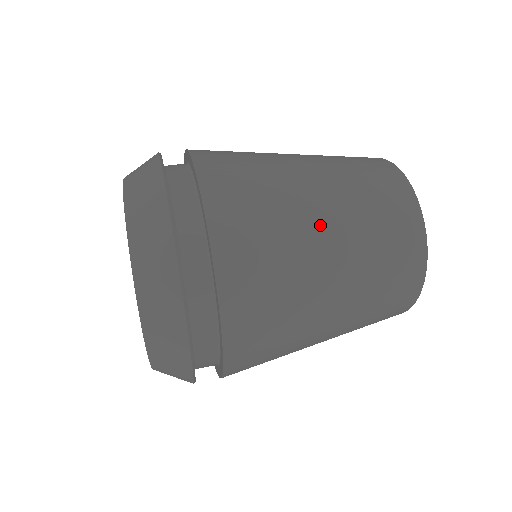
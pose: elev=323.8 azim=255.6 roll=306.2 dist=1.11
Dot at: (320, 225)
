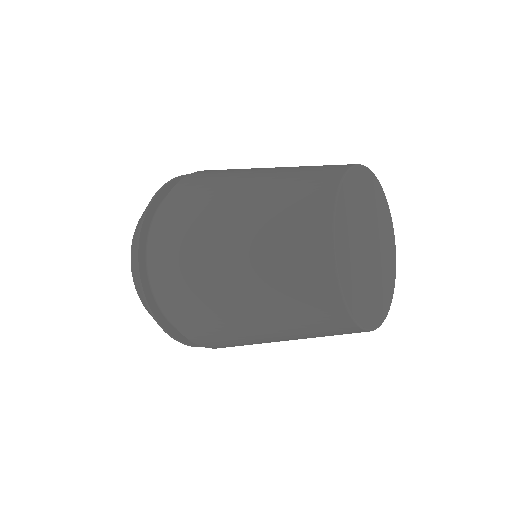
Dot at: (254, 174)
